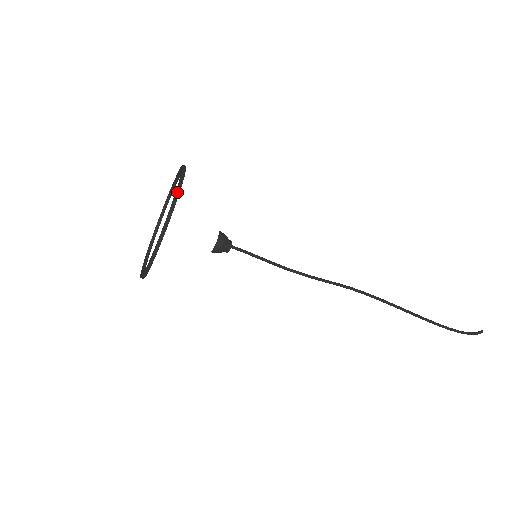
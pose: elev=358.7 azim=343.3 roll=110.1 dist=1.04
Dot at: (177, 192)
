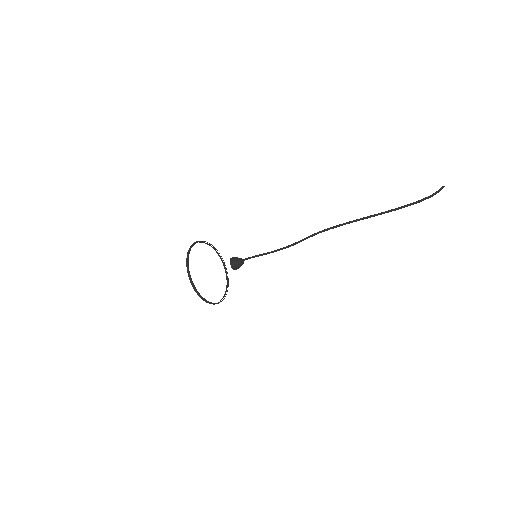
Dot at: (188, 252)
